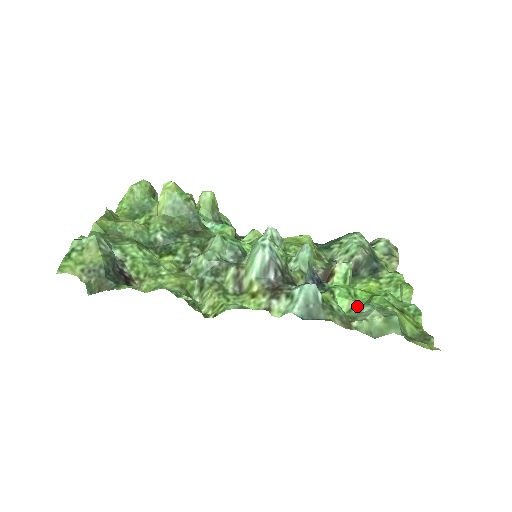
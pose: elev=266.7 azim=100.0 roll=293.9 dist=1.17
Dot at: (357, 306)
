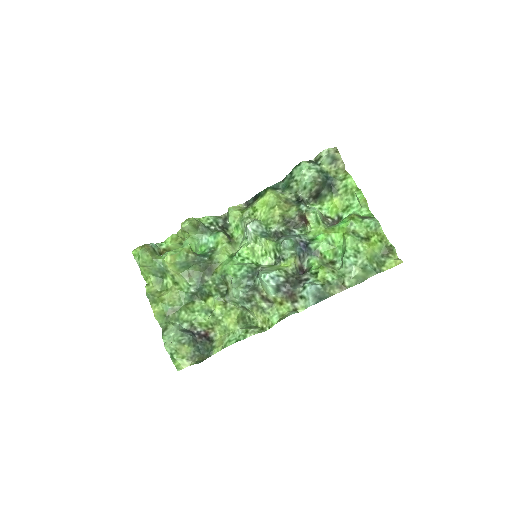
Dot at: (339, 251)
